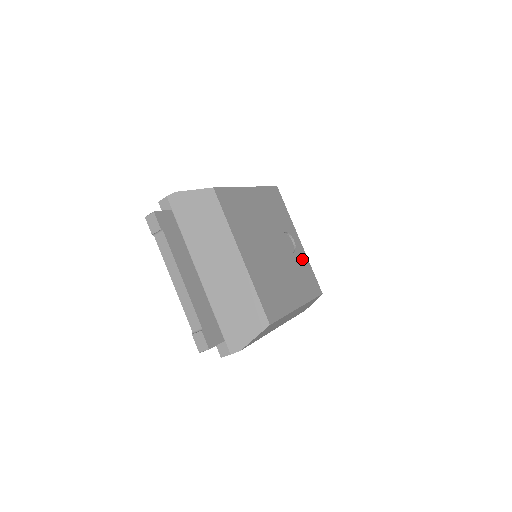
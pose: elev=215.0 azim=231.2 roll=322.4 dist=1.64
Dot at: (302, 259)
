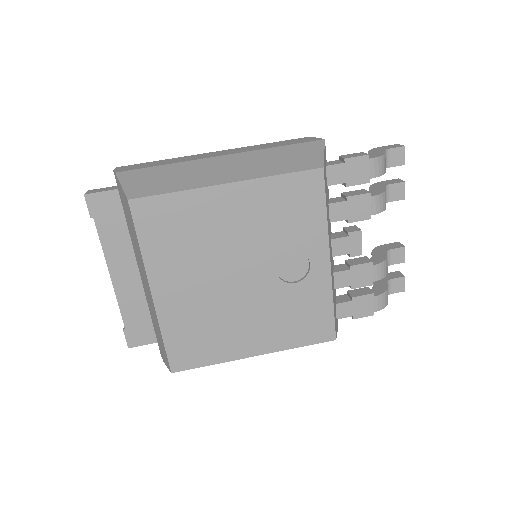
Dot at: (314, 291)
